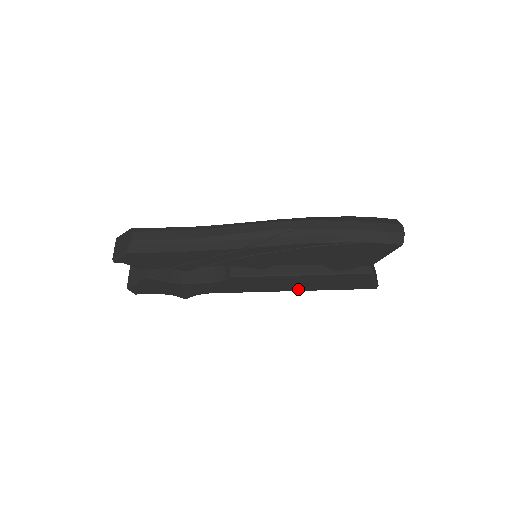
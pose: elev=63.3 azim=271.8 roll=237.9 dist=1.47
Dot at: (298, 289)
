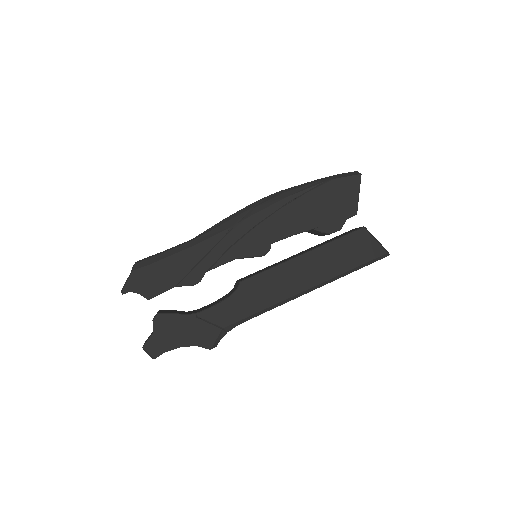
Dot at: (315, 282)
